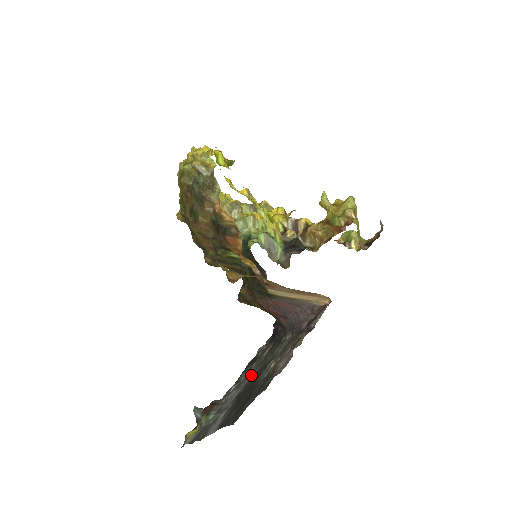
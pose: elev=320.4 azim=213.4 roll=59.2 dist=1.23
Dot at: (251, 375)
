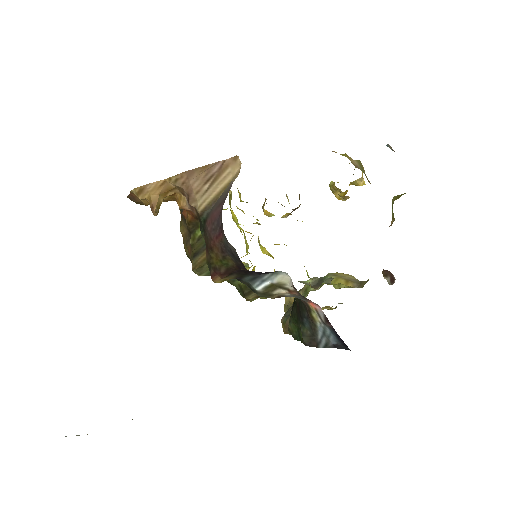
Dot at: occluded
